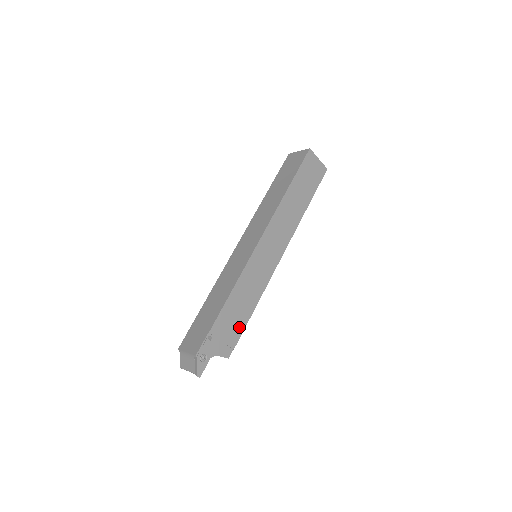
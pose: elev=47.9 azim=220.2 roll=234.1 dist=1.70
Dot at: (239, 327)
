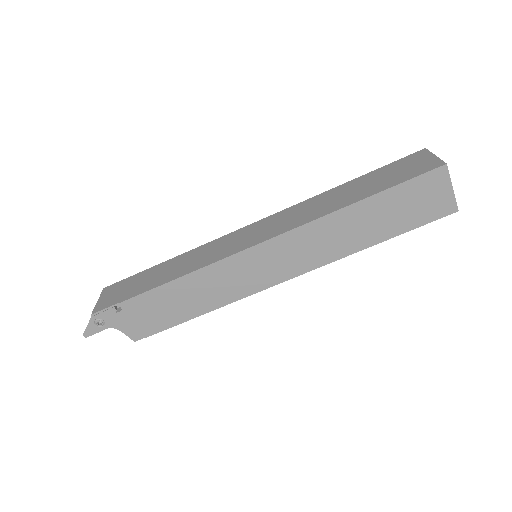
Dot at: (167, 321)
